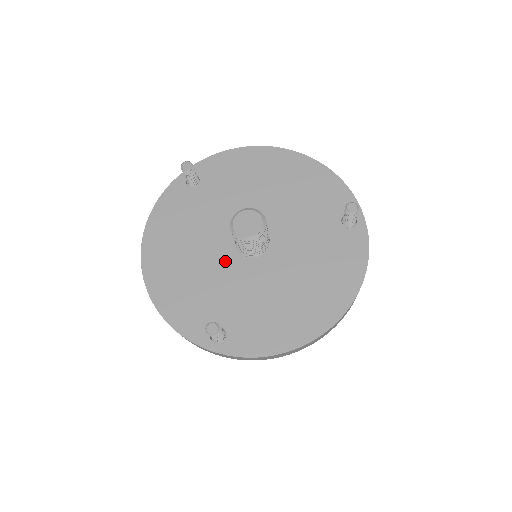
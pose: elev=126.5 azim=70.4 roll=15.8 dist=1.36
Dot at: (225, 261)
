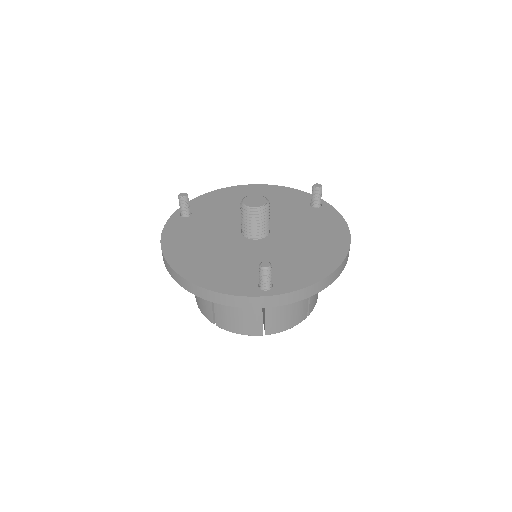
Dot at: (241, 246)
